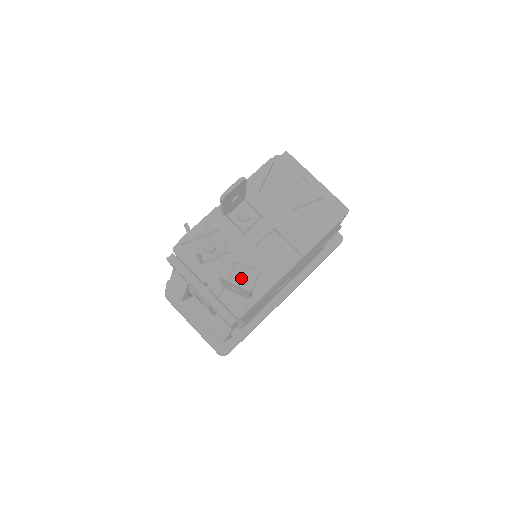
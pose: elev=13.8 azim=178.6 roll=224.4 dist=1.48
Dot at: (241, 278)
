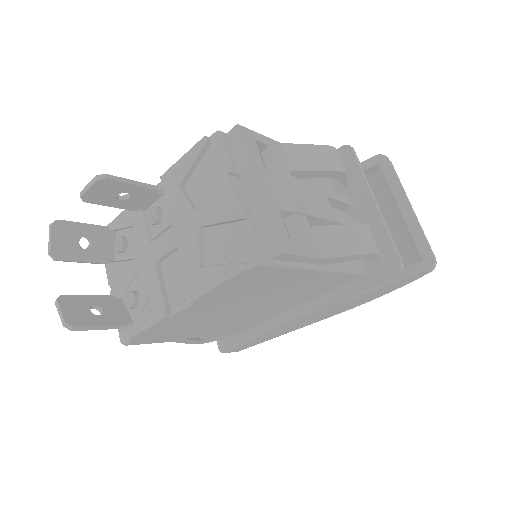
Dot at: (129, 298)
